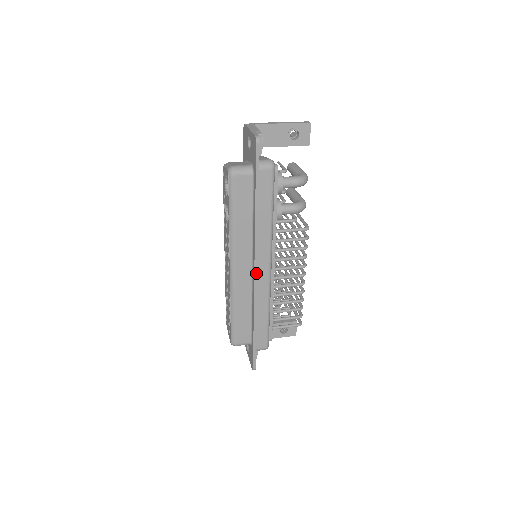
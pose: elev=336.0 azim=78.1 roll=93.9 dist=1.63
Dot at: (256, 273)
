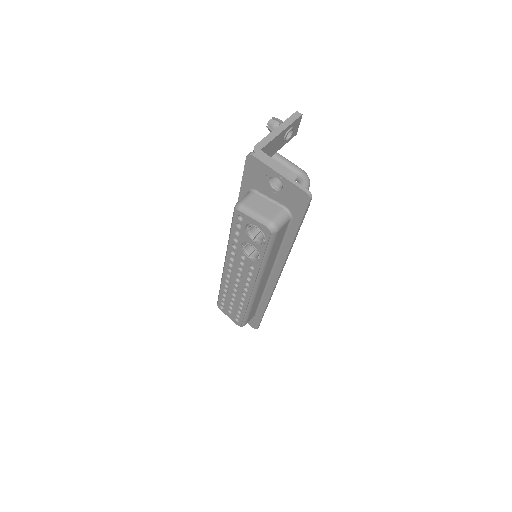
Dot at: (277, 281)
